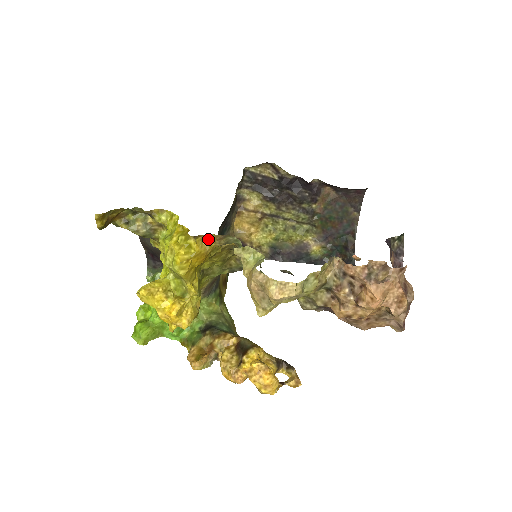
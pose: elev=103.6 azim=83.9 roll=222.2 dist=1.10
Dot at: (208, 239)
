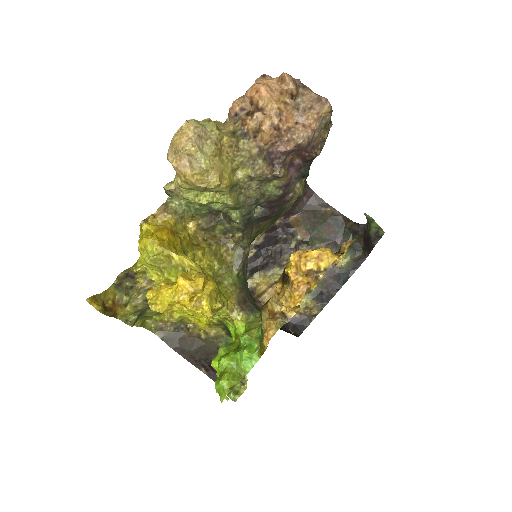
Dot at: (158, 218)
